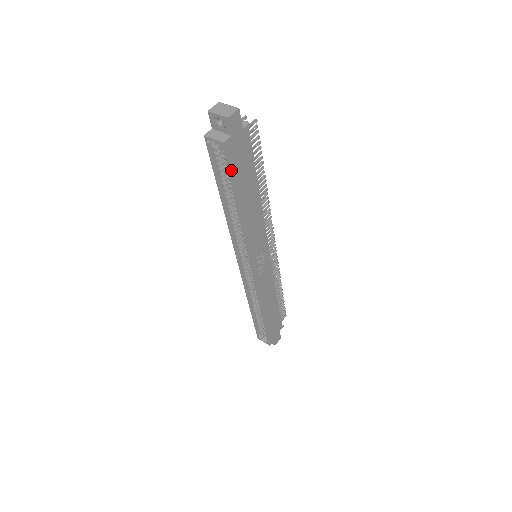
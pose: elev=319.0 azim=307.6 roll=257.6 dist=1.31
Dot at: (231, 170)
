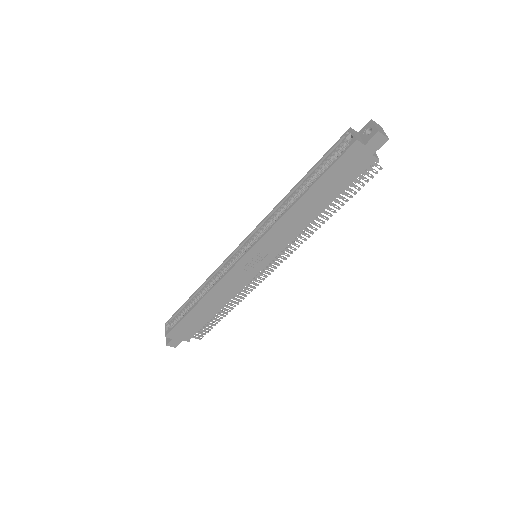
Dot at: (335, 164)
